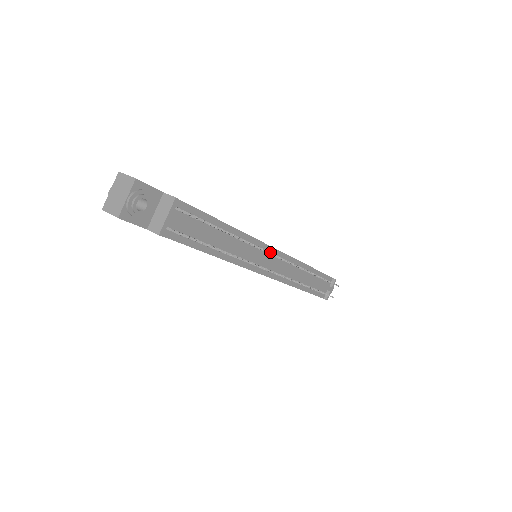
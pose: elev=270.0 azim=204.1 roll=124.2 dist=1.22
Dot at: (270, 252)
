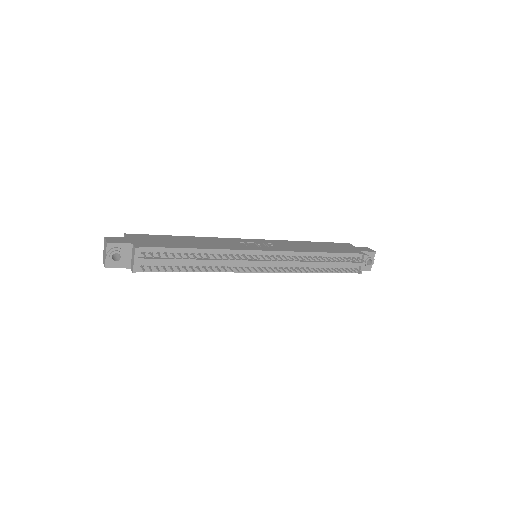
Dot at: (247, 258)
